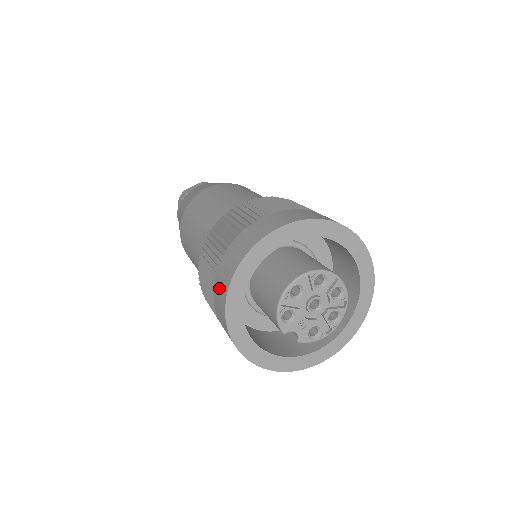
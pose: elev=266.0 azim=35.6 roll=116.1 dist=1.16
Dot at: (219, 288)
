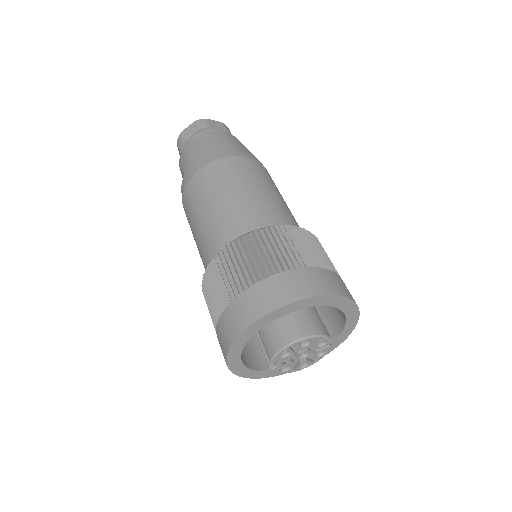
Dot at: (253, 301)
